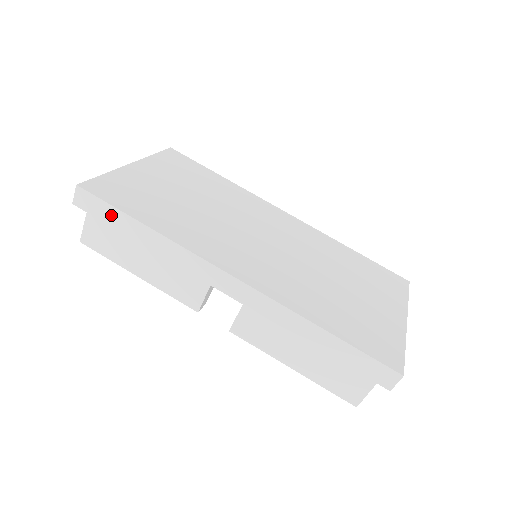
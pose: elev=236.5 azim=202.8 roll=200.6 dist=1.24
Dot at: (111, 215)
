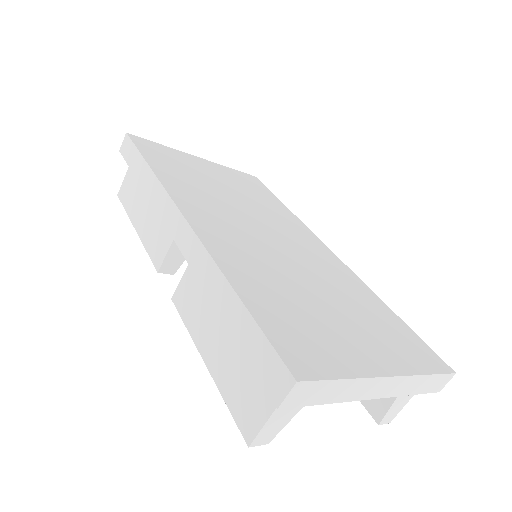
Dot at: (134, 158)
